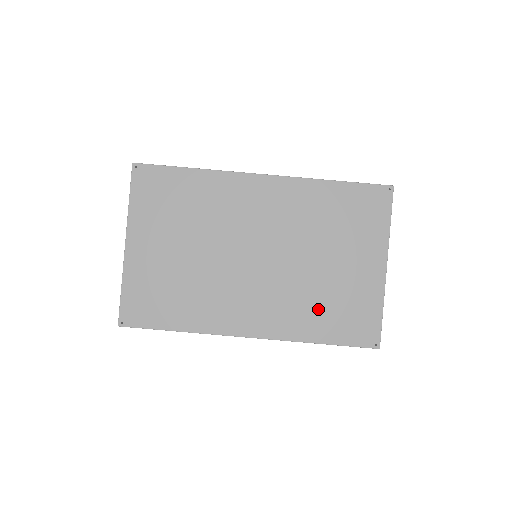
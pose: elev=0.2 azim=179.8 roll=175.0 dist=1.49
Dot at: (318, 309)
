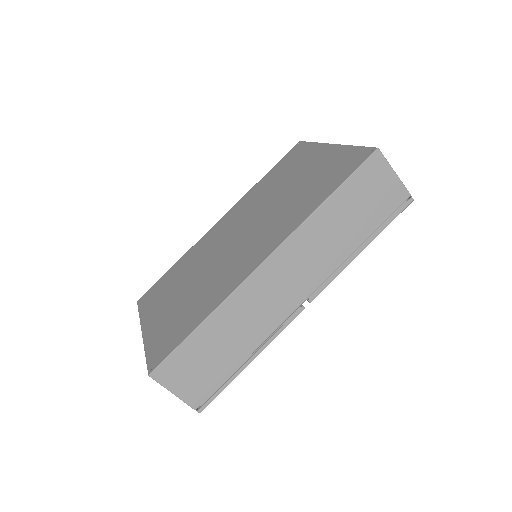
Dot at: (305, 197)
